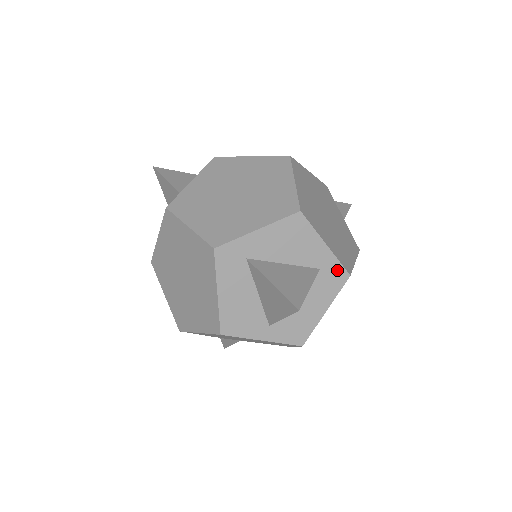
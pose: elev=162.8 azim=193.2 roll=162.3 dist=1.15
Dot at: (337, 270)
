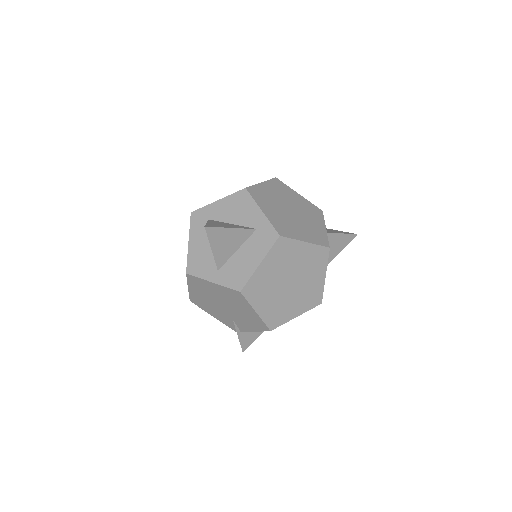
Dot at: (269, 231)
